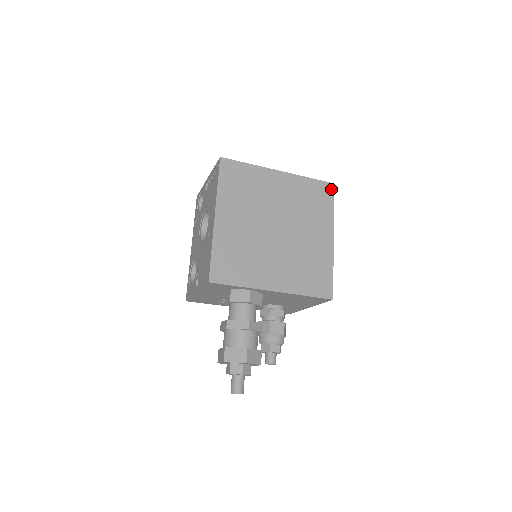
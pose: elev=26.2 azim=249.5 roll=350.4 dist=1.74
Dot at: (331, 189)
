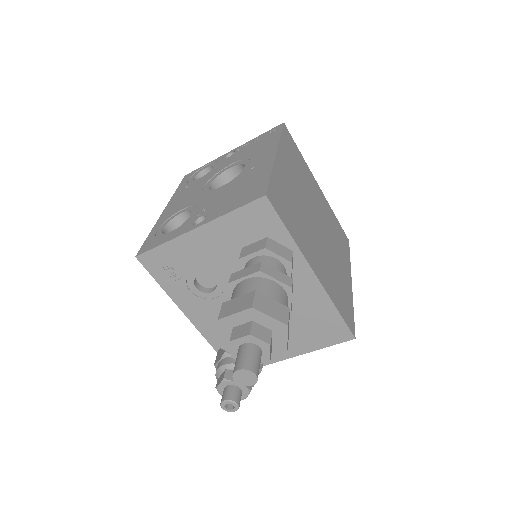
Dot at: (348, 242)
